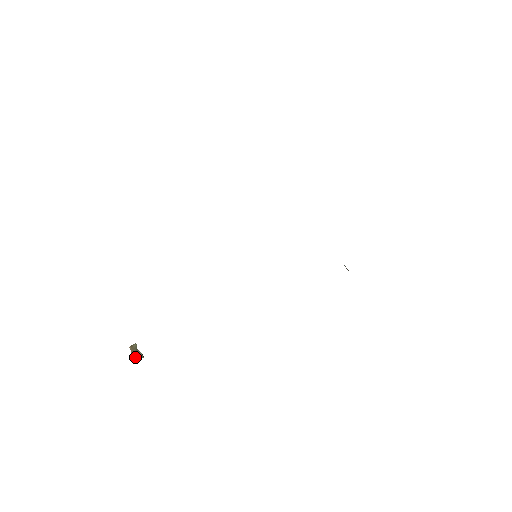
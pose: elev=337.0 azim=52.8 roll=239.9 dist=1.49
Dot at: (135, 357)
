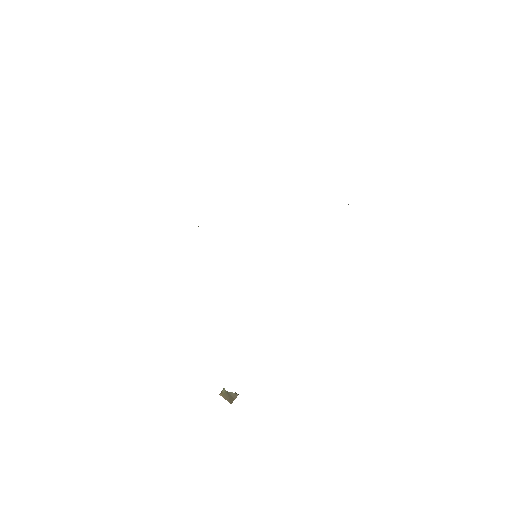
Dot at: (229, 400)
